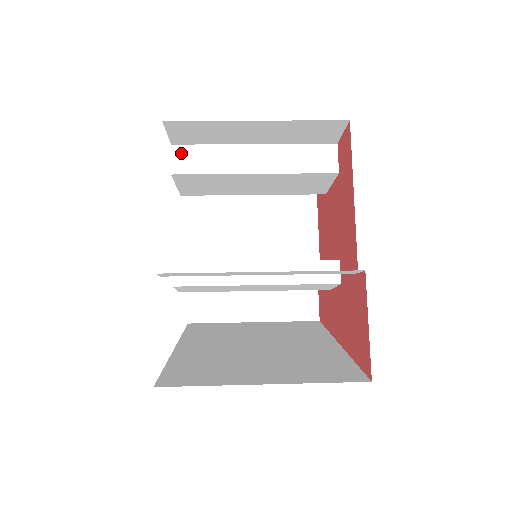
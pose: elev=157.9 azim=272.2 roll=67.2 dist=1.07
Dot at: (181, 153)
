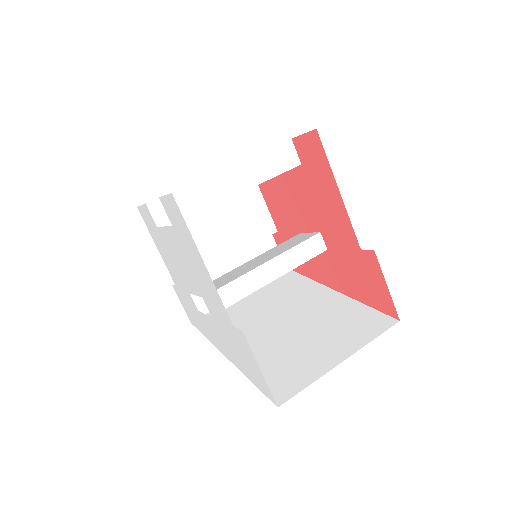
Dot at: occluded
